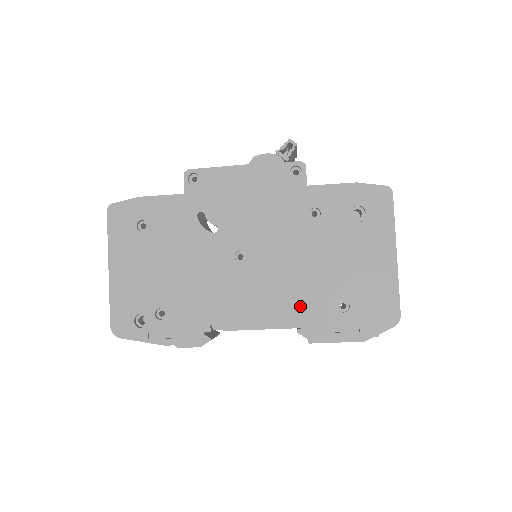
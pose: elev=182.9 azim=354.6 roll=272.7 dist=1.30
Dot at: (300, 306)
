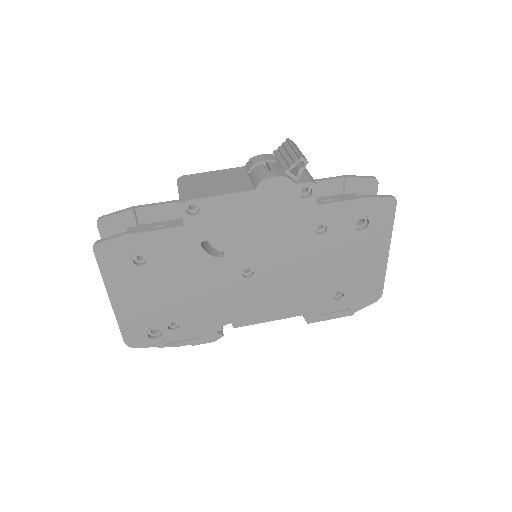
Dot at: (302, 301)
